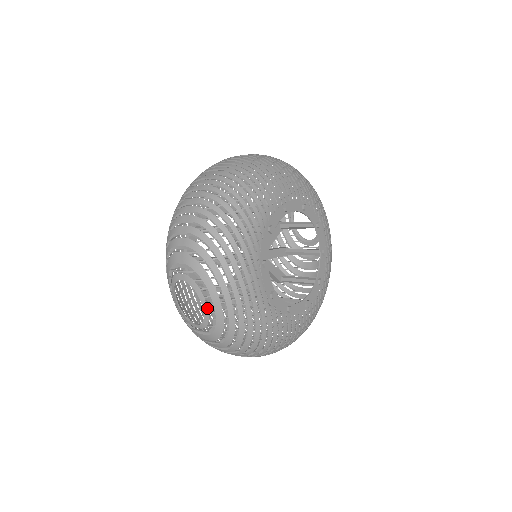
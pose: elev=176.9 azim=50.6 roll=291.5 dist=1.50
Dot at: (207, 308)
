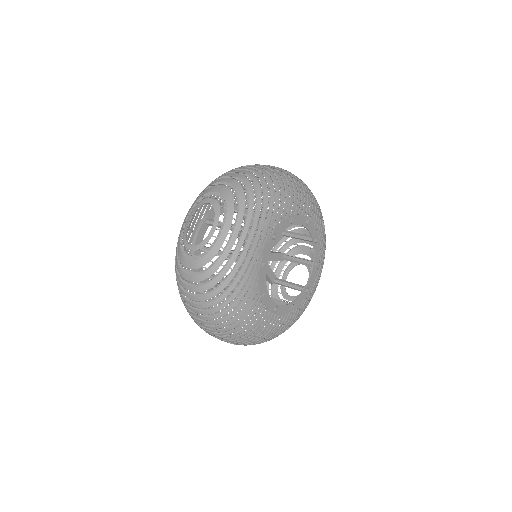
Dot at: (214, 231)
